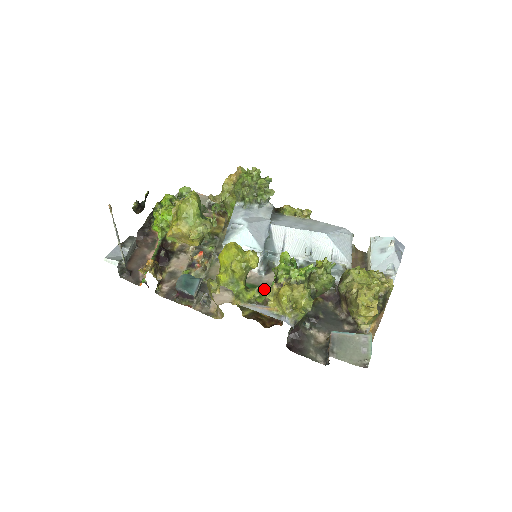
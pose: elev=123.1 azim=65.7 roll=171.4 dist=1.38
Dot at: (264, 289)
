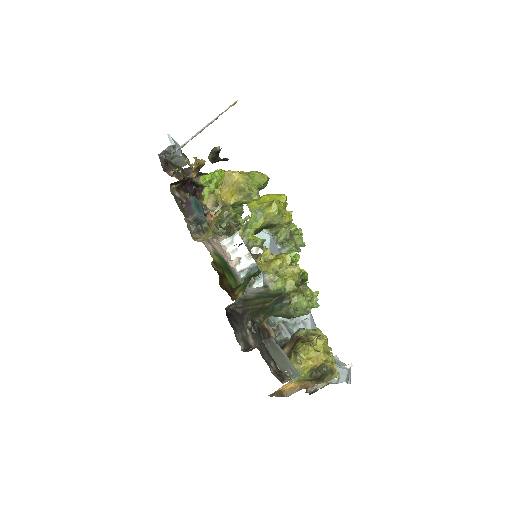
Dot at: (266, 248)
